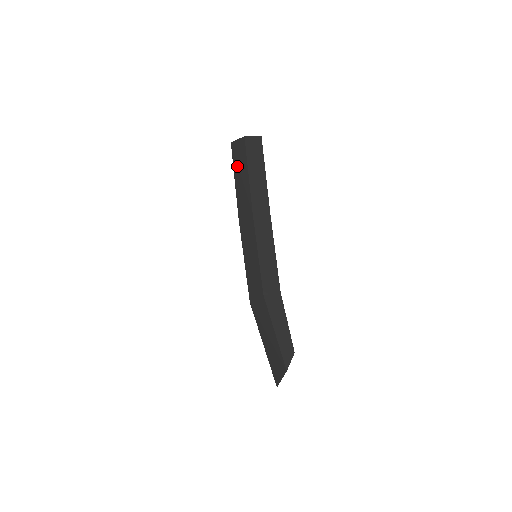
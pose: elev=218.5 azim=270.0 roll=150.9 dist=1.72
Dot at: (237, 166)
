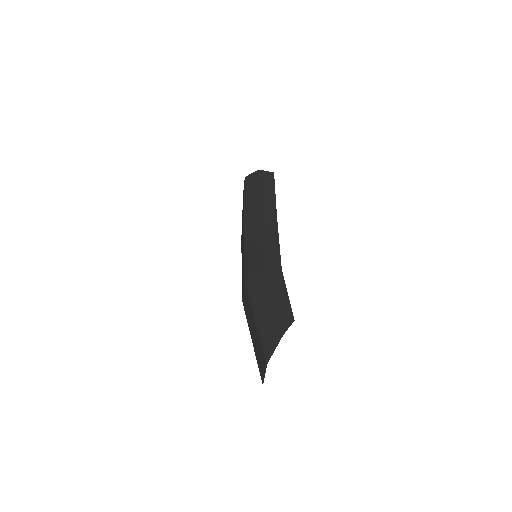
Dot at: (248, 188)
